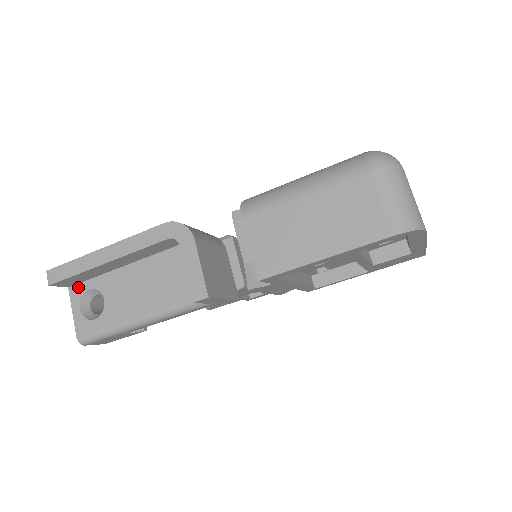
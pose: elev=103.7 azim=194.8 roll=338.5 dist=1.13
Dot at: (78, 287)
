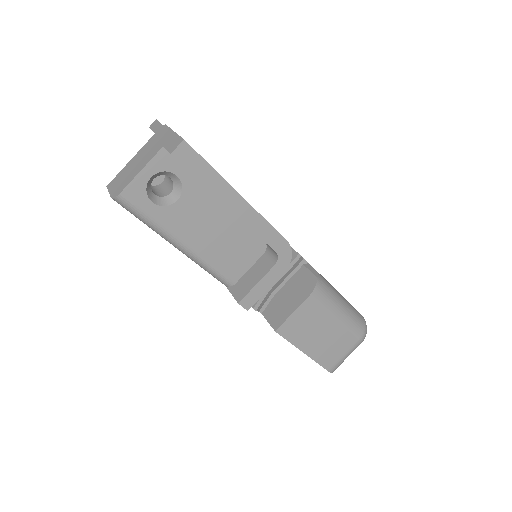
Dot at: (171, 160)
